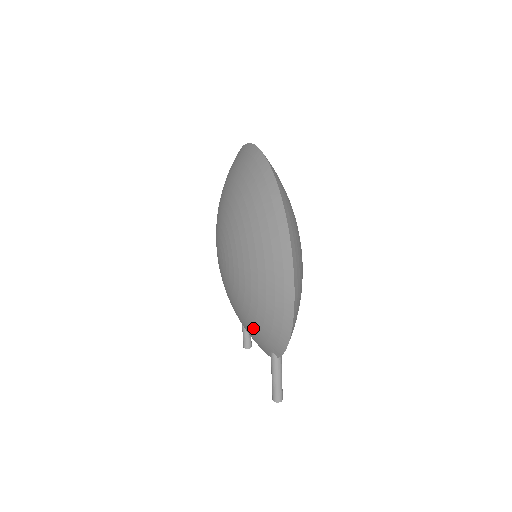
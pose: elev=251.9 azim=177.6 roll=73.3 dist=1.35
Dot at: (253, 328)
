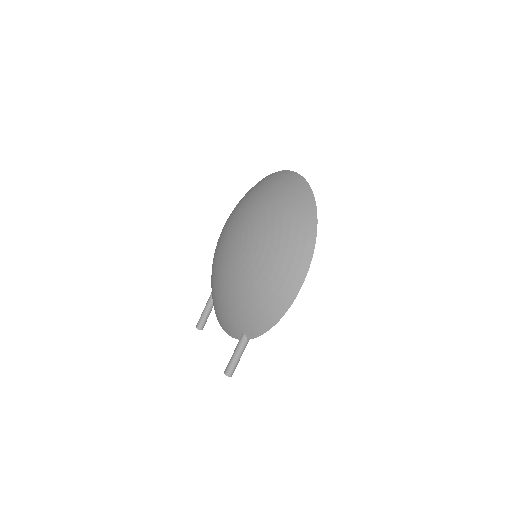
Dot at: (239, 309)
